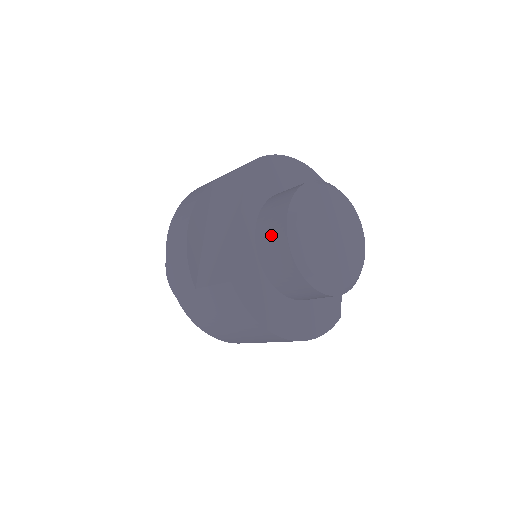
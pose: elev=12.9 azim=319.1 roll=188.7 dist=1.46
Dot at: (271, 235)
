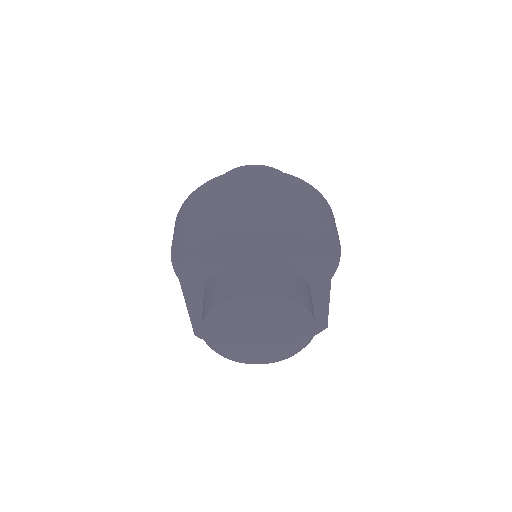
Dot at: occluded
